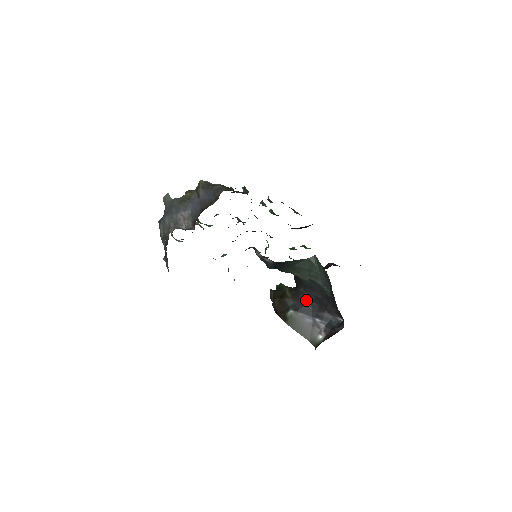
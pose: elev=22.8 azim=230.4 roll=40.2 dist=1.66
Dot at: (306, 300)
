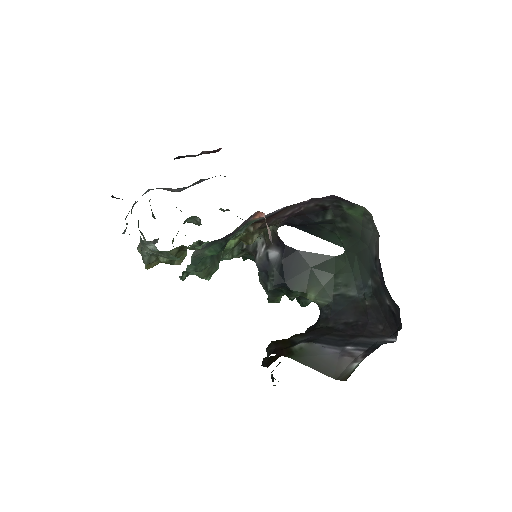
Dot at: (327, 331)
